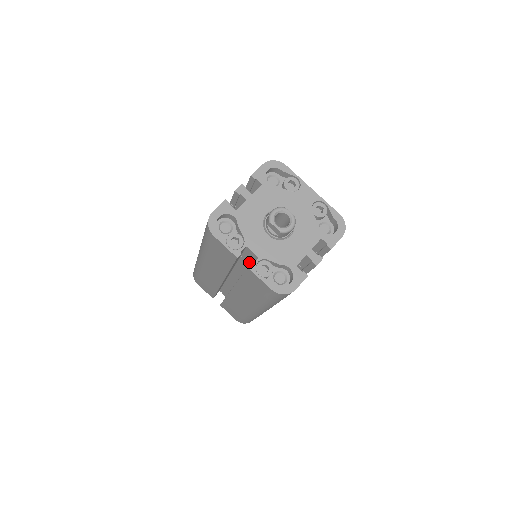
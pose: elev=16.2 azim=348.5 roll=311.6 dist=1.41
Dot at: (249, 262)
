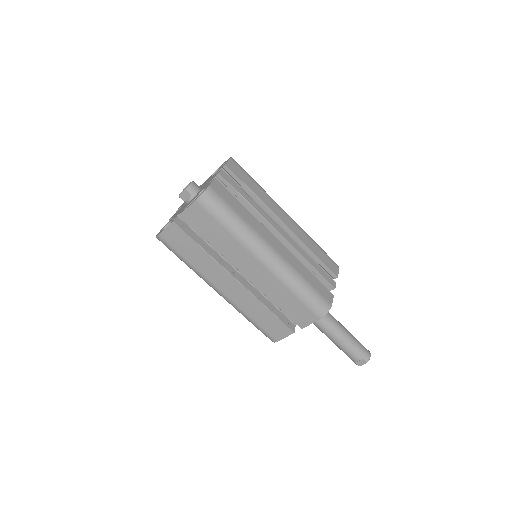
Dot at: occluded
